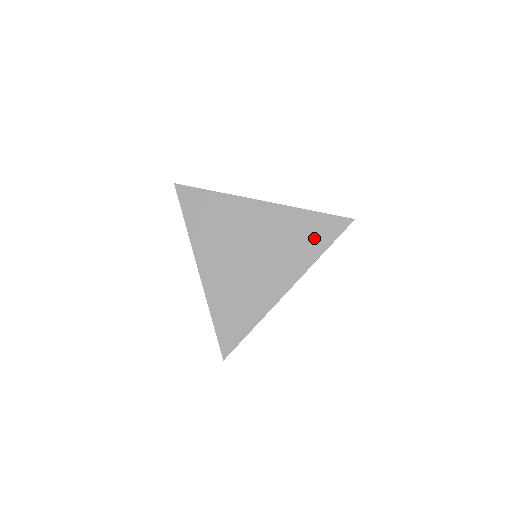
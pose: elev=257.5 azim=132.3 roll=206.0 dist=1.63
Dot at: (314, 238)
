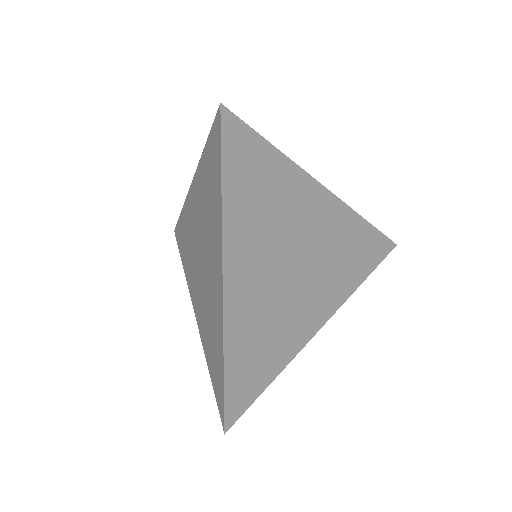
Dot at: (362, 260)
